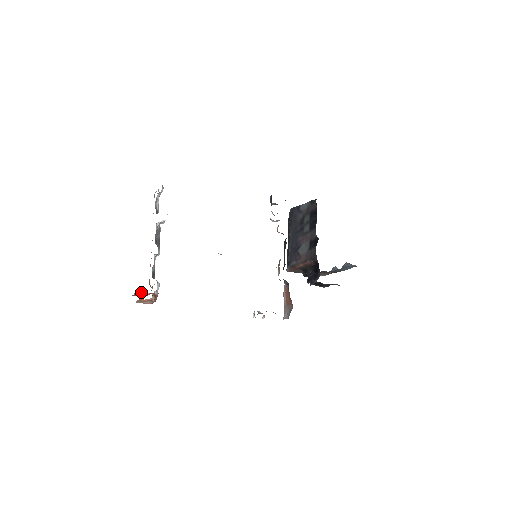
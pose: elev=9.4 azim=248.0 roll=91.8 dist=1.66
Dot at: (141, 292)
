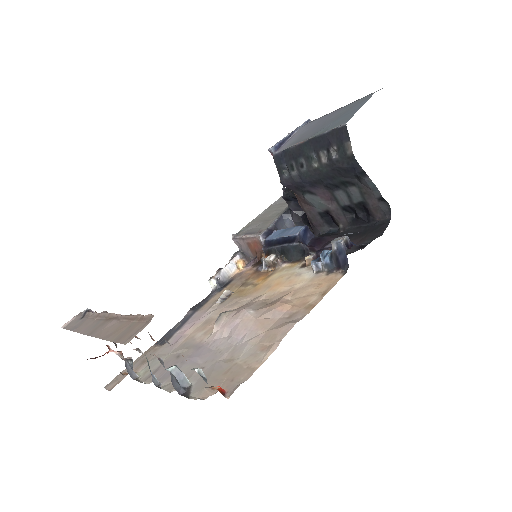
Dot at: occluded
